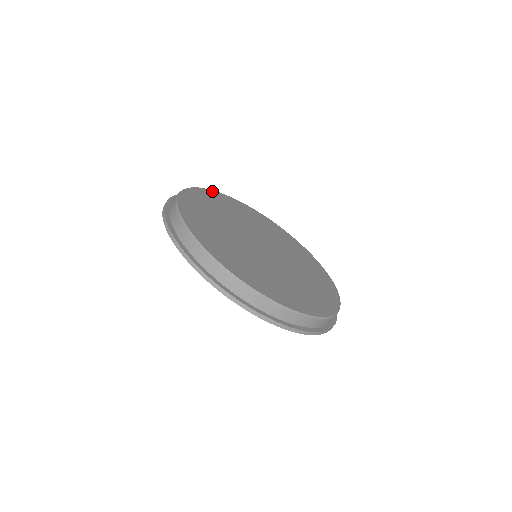
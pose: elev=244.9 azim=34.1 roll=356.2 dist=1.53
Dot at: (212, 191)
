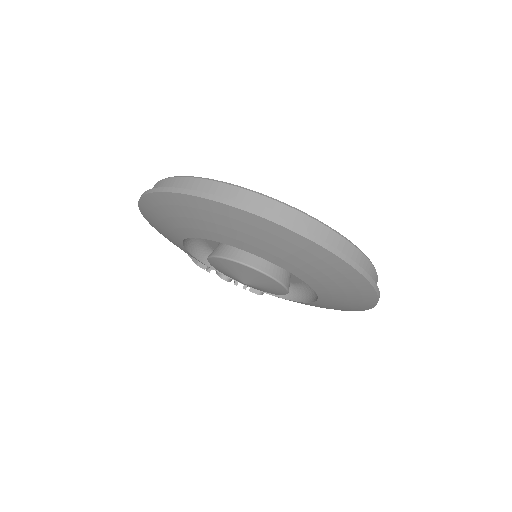
Dot at: occluded
